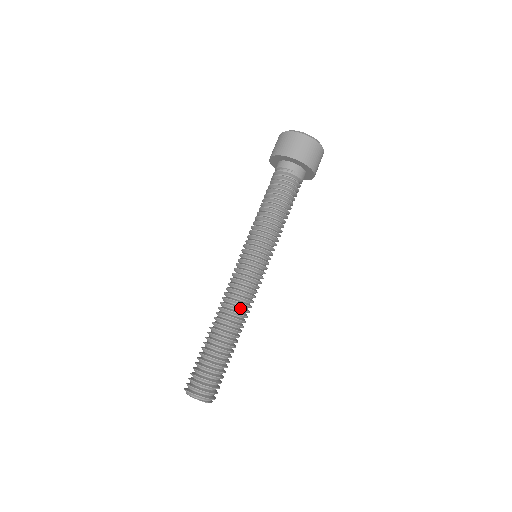
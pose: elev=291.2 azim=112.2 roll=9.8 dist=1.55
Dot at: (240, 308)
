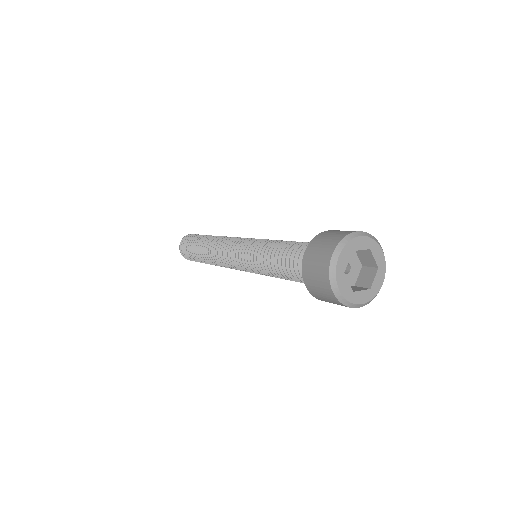
Dot at: occluded
